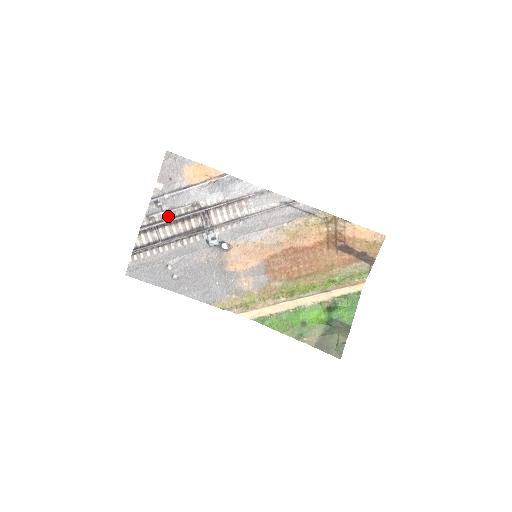
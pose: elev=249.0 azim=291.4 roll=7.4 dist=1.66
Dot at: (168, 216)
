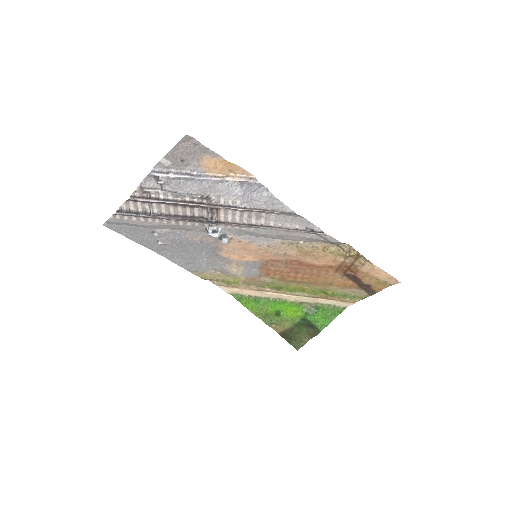
Dot at: (168, 196)
